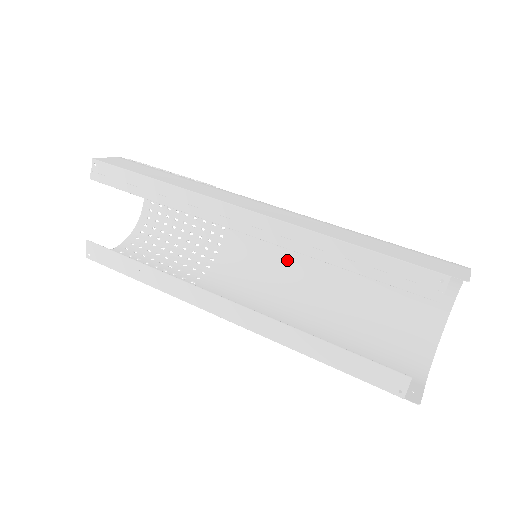
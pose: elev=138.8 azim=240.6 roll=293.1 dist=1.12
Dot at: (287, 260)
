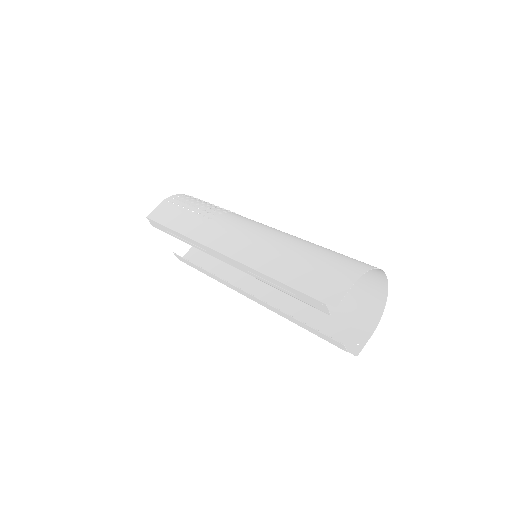
Dot at: occluded
